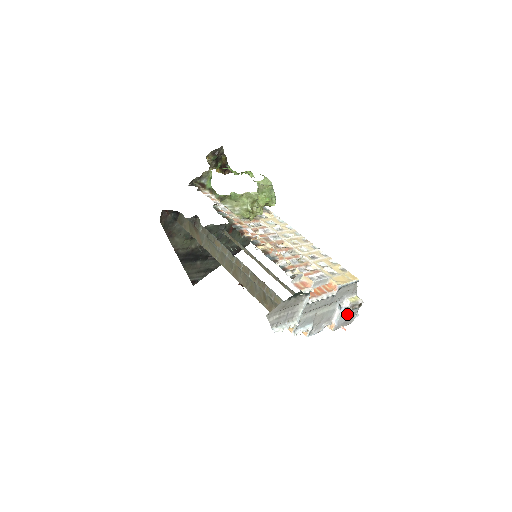
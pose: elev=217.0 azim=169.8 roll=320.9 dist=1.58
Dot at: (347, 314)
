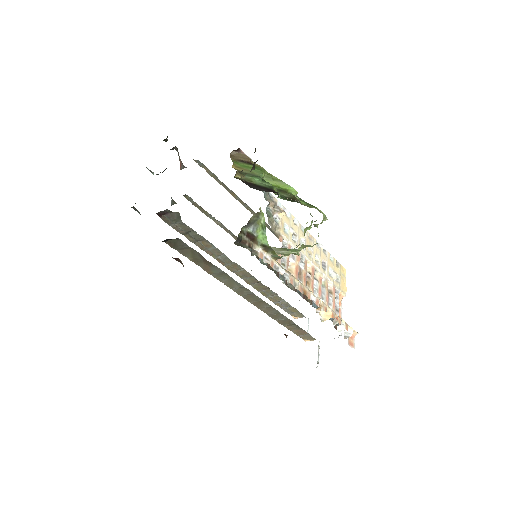
Dot at: occluded
